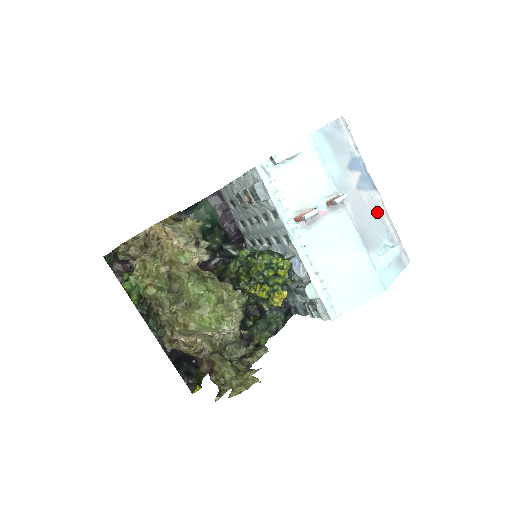
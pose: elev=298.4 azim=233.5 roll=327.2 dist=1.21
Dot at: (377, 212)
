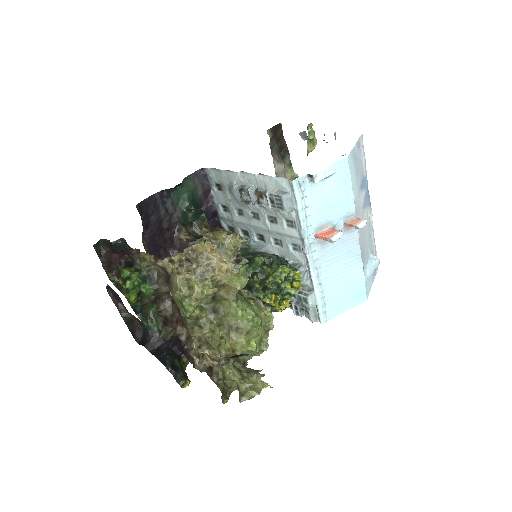
Dot at: (369, 228)
